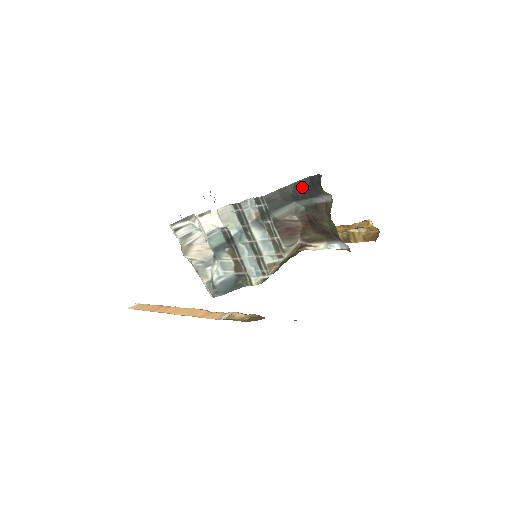
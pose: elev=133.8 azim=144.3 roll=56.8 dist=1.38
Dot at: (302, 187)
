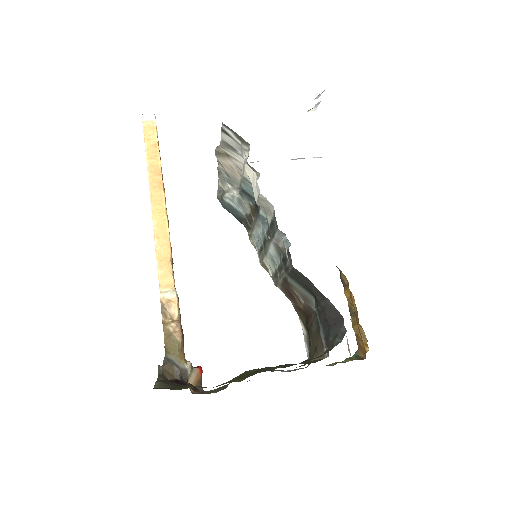
Dot at: (327, 310)
